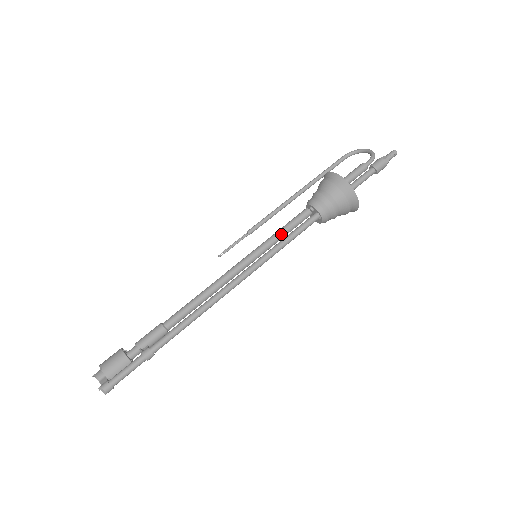
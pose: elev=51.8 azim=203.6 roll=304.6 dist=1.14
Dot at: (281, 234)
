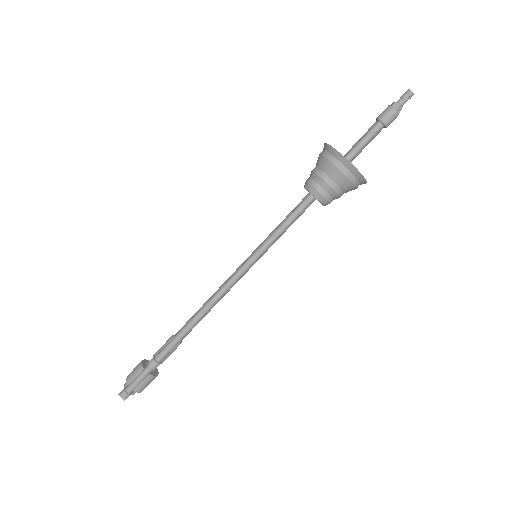
Dot at: occluded
